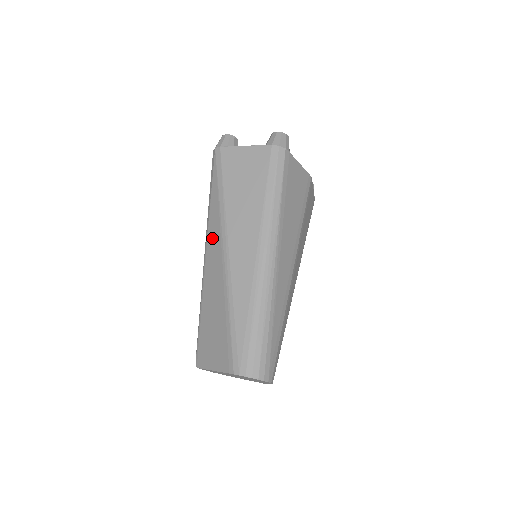
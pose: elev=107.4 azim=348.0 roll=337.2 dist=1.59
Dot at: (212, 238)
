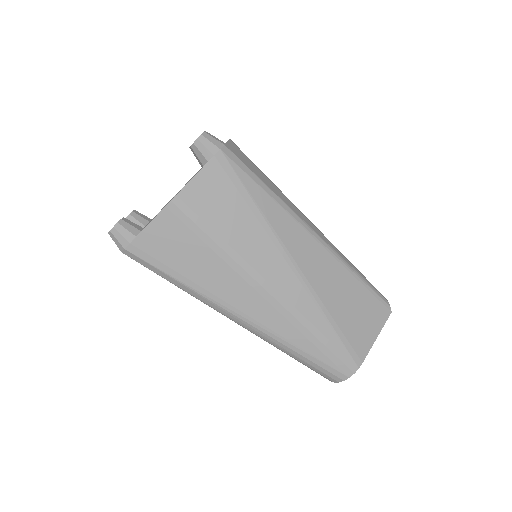
Dot at: occluded
